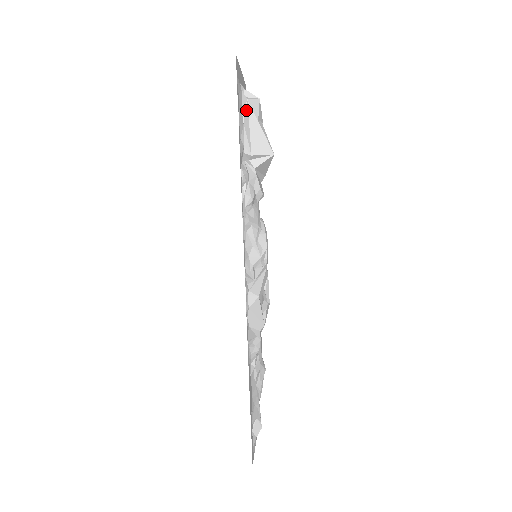
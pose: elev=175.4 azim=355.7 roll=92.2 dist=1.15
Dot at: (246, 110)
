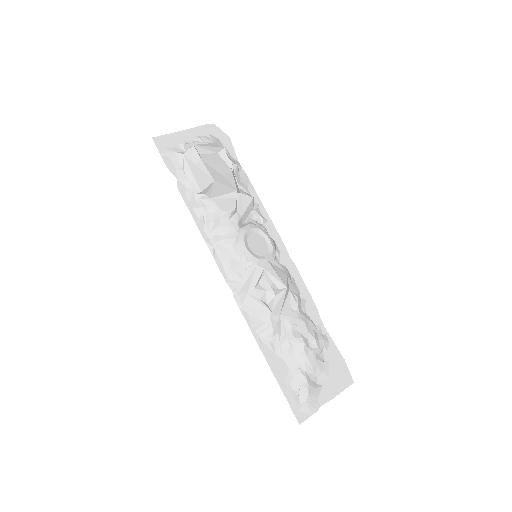
Dot at: (185, 163)
